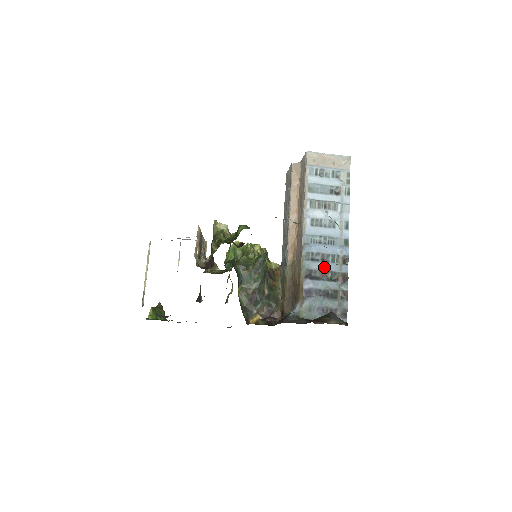
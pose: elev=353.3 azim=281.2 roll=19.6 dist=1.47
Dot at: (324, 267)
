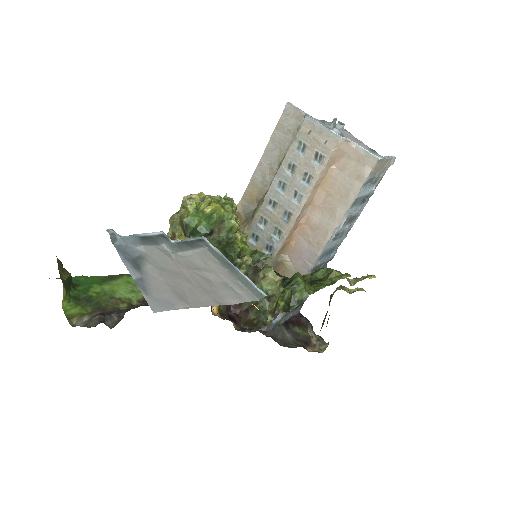
Dot at: occluded
